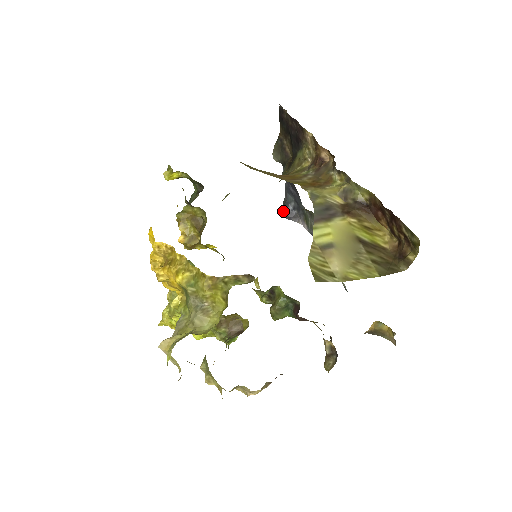
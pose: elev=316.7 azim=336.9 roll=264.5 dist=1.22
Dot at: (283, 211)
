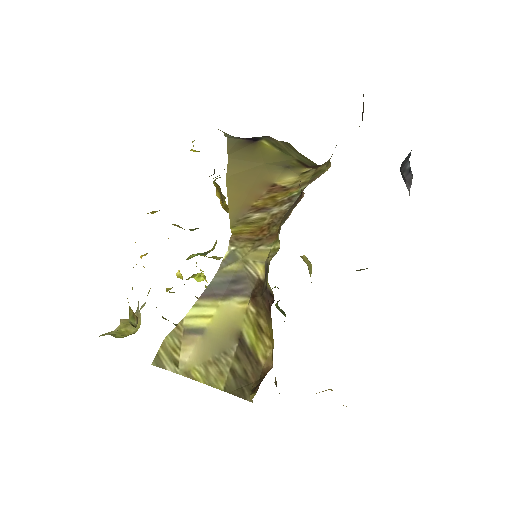
Dot at: occluded
